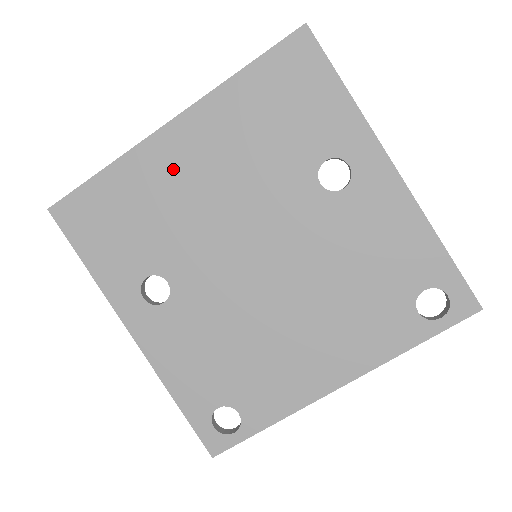
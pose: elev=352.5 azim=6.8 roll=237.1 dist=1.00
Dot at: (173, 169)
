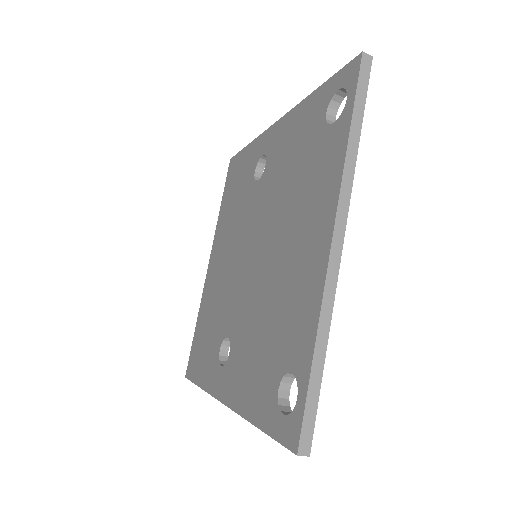
Dot at: (214, 278)
